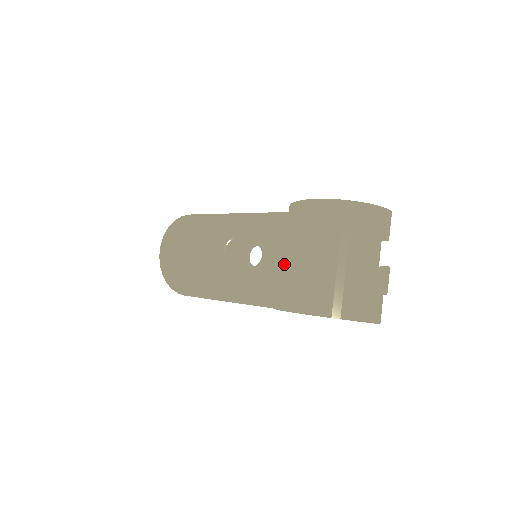
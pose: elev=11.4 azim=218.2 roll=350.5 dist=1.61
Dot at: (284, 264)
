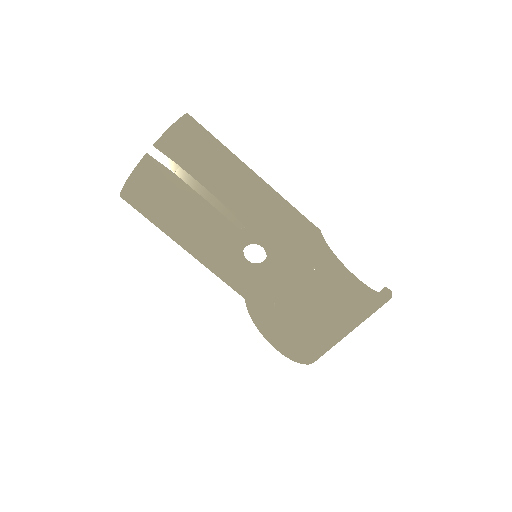
Dot at: (285, 297)
